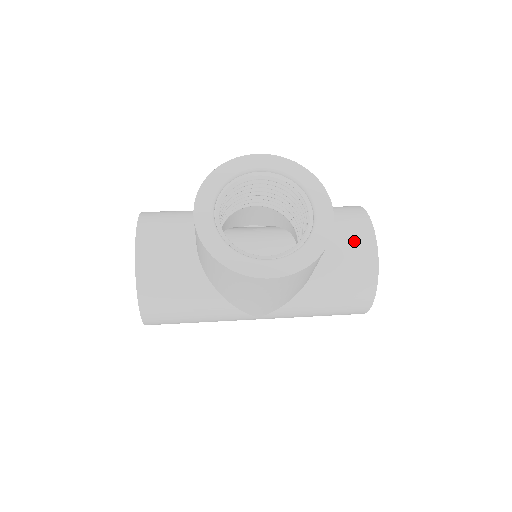
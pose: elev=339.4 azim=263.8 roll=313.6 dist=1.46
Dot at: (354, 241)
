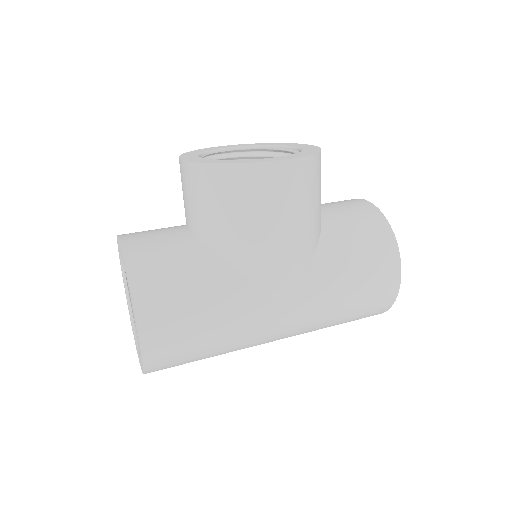
Dot at: (347, 204)
